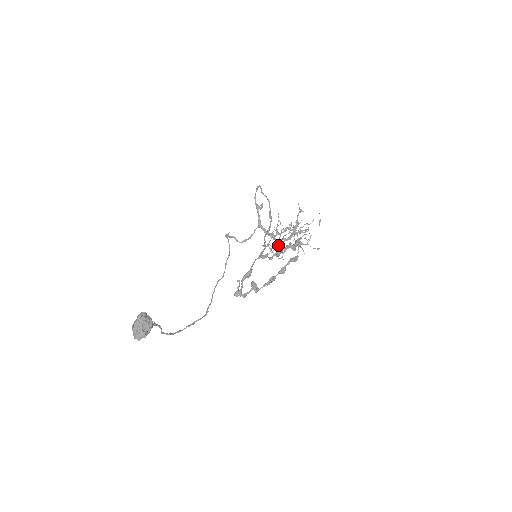
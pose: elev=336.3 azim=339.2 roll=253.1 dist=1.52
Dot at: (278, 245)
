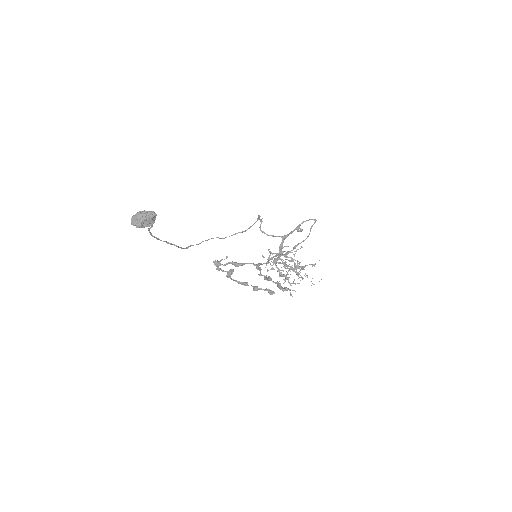
Dot at: (276, 261)
